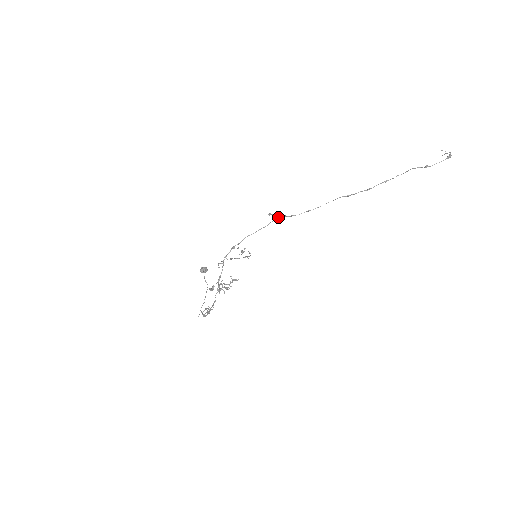
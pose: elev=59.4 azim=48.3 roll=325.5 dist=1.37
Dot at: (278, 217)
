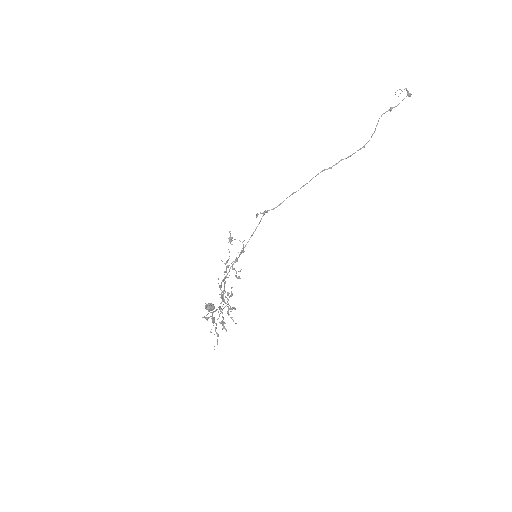
Dot at: (265, 211)
